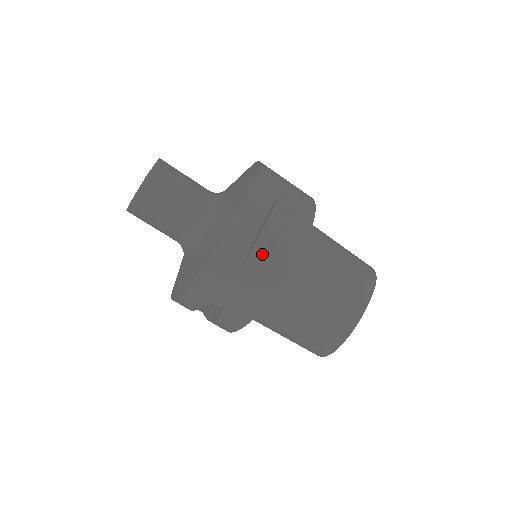
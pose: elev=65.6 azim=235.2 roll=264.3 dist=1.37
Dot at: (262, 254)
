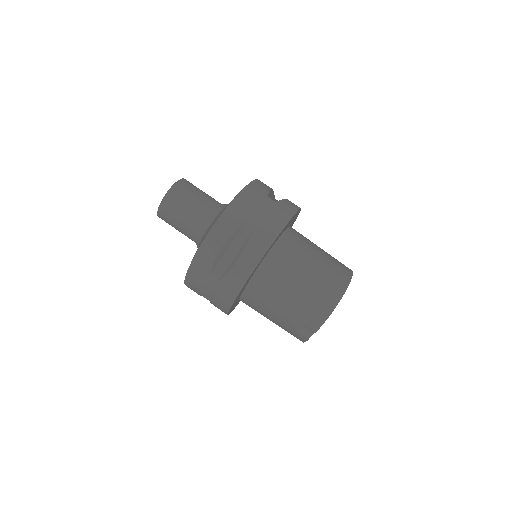
Dot at: occluded
